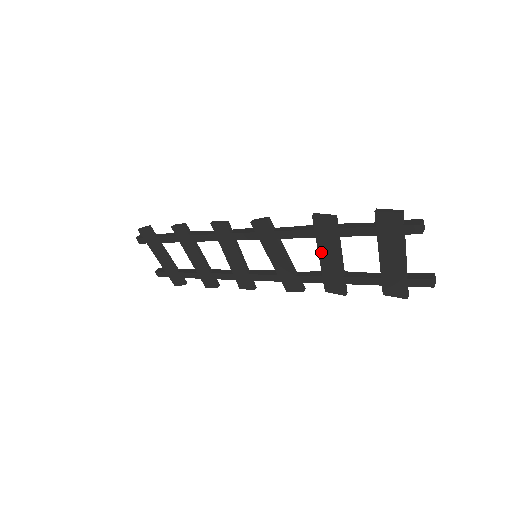
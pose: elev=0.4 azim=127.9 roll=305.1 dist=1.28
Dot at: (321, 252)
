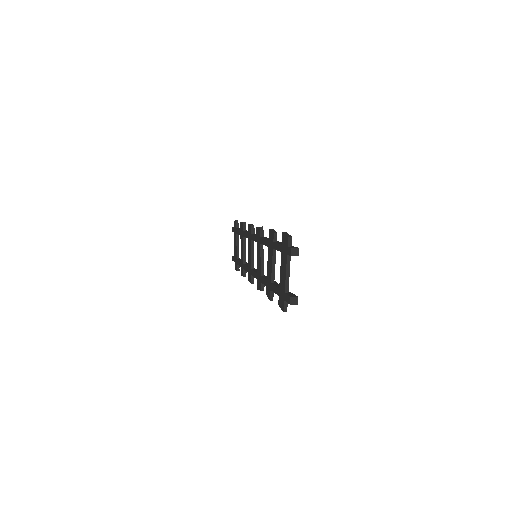
Dot at: (268, 259)
